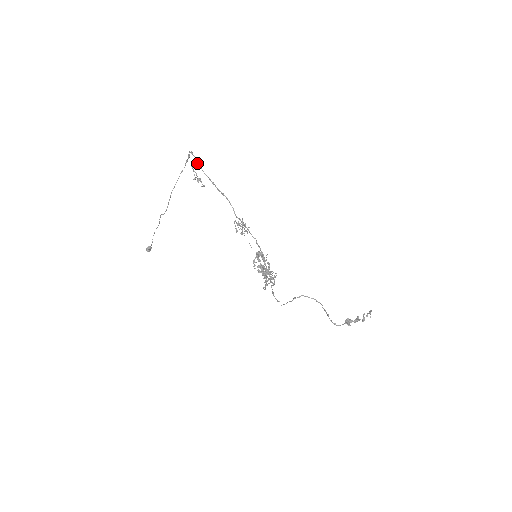
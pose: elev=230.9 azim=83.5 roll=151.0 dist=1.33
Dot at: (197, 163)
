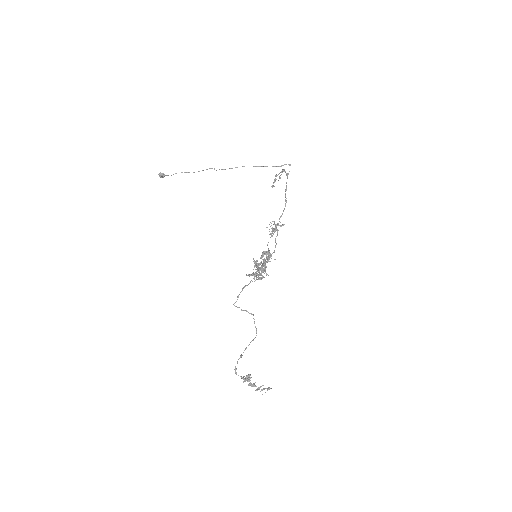
Dot at: (286, 173)
